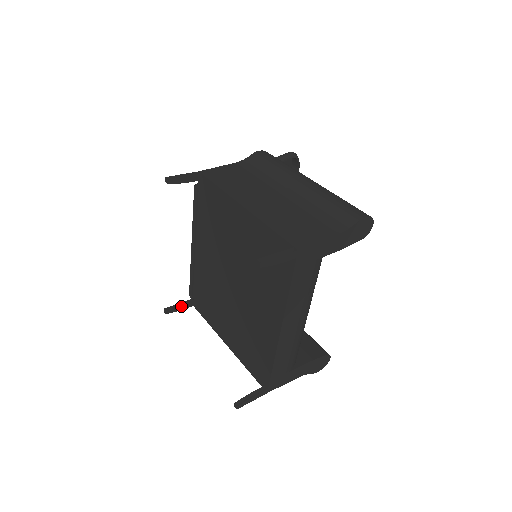
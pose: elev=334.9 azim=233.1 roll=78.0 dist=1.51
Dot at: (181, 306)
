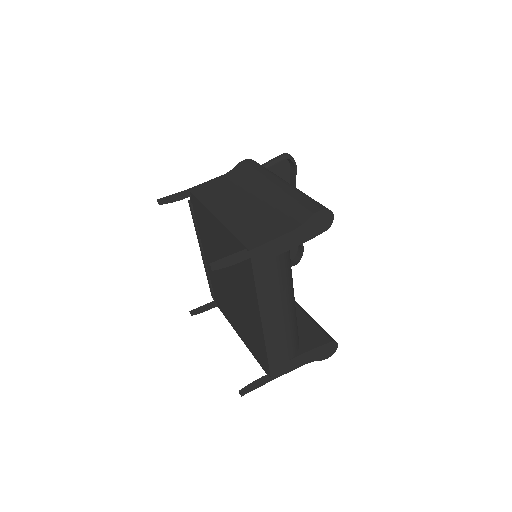
Dot at: (205, 307)
